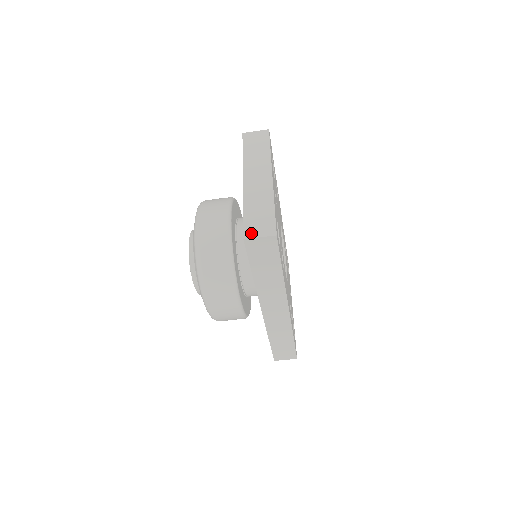
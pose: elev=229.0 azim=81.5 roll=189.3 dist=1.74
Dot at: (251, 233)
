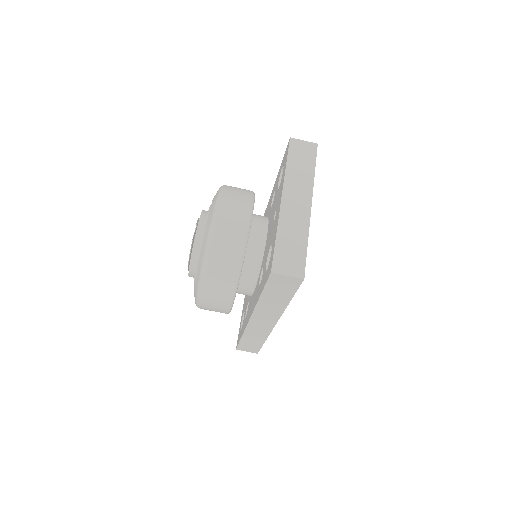
Dot at: (280, 268)
